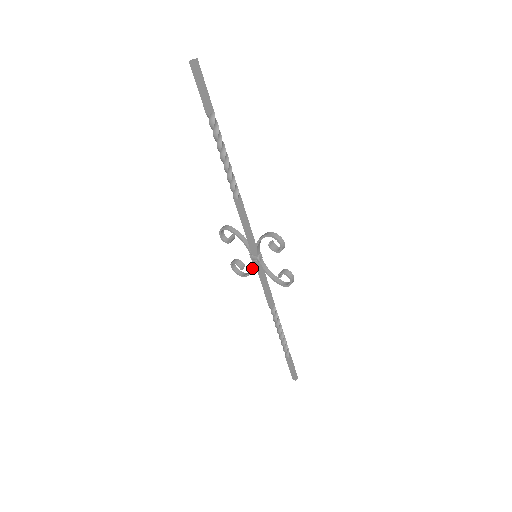
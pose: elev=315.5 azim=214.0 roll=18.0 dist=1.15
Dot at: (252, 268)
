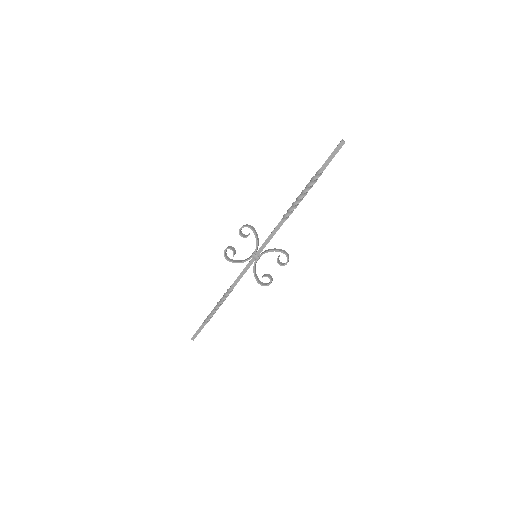
Dot at: (245, 261)
